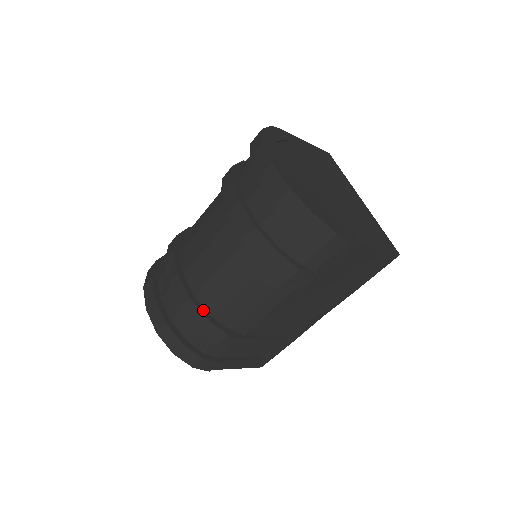
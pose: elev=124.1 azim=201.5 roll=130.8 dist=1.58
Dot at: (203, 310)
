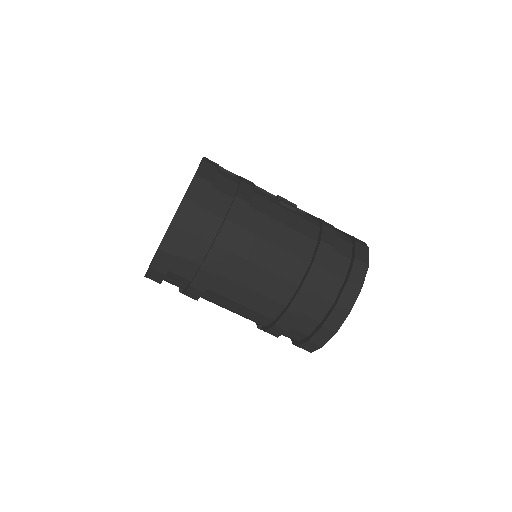
Dot at: (209, 284)
